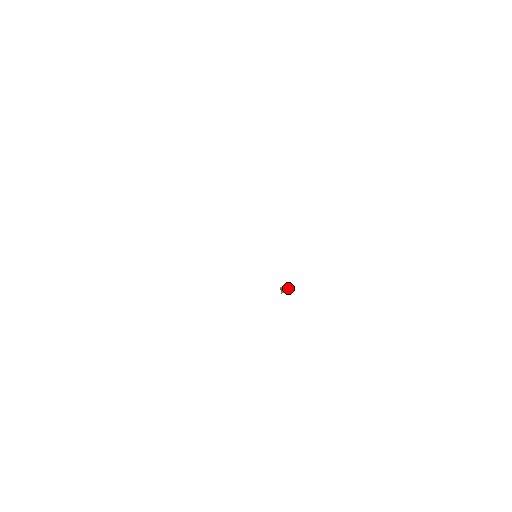
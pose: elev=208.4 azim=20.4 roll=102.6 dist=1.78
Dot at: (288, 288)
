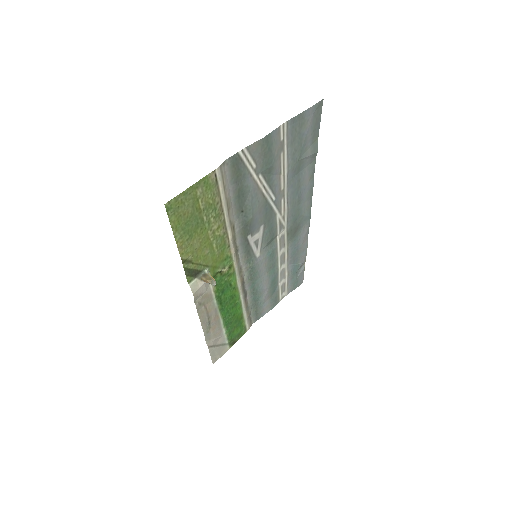
Dot at: (213, 281)
